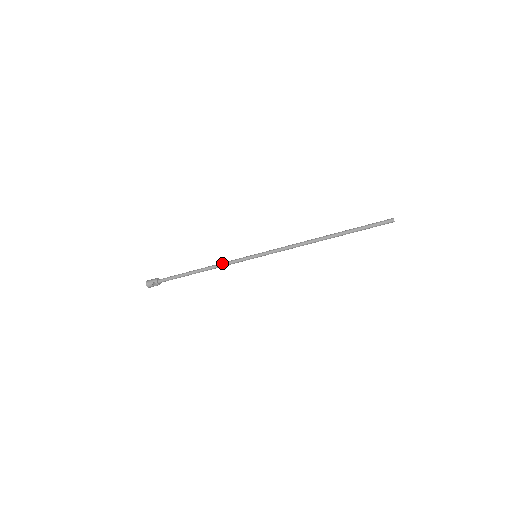
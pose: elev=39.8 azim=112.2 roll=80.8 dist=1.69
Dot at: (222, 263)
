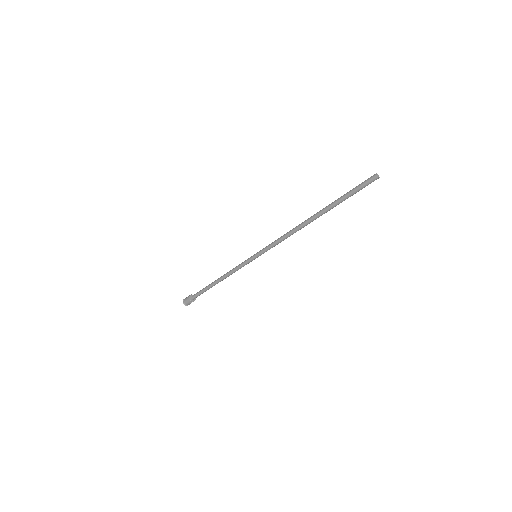
Dot at: (231, 272)
